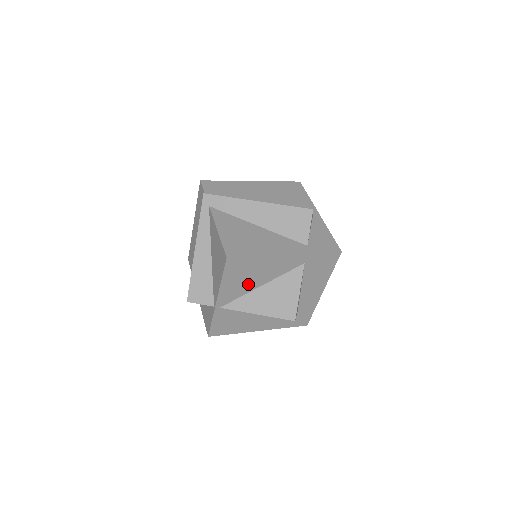
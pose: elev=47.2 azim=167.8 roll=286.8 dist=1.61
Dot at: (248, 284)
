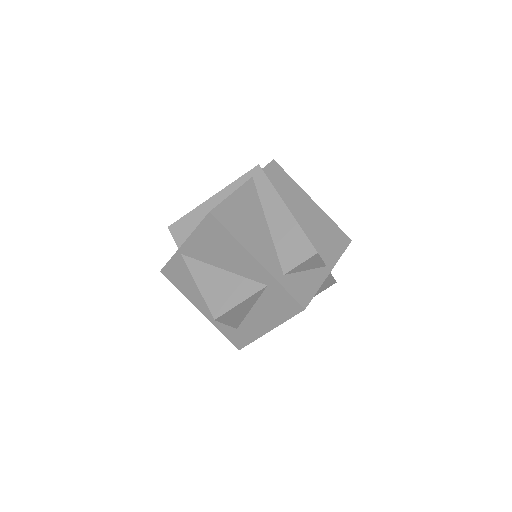
Dot at: (213, 256)
